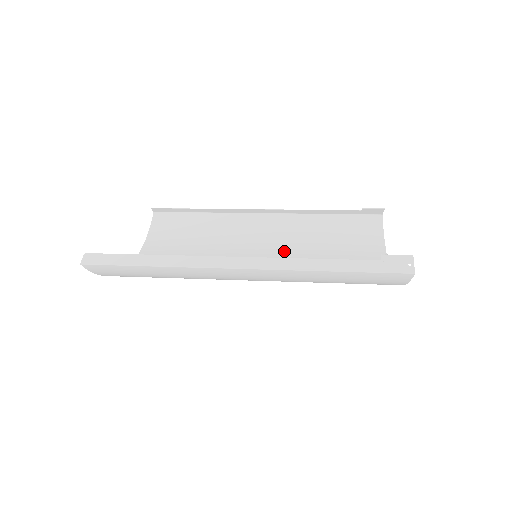
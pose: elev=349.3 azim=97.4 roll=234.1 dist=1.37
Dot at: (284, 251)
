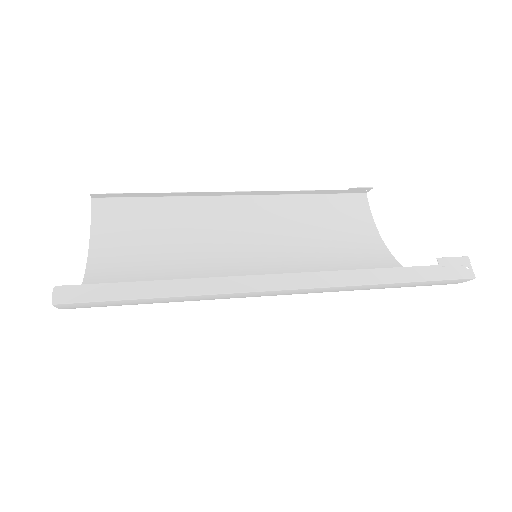
Dot at: (274, 243)
